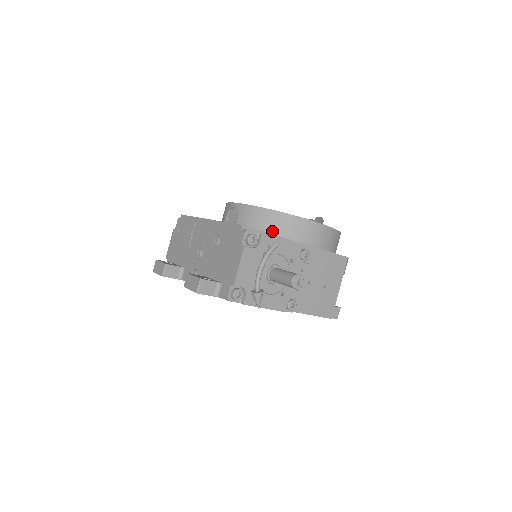
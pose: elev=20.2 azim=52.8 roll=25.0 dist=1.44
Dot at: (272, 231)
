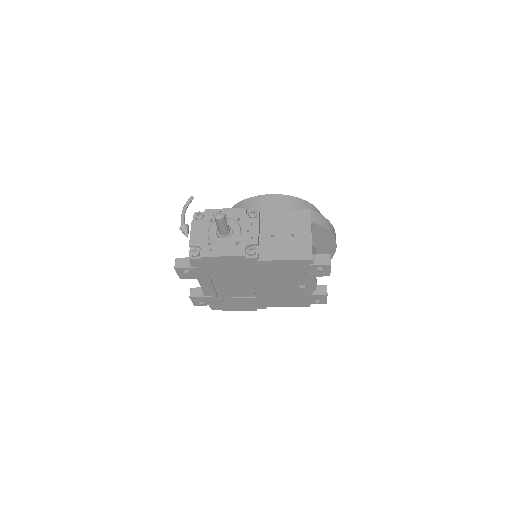
Dot at: occluded
